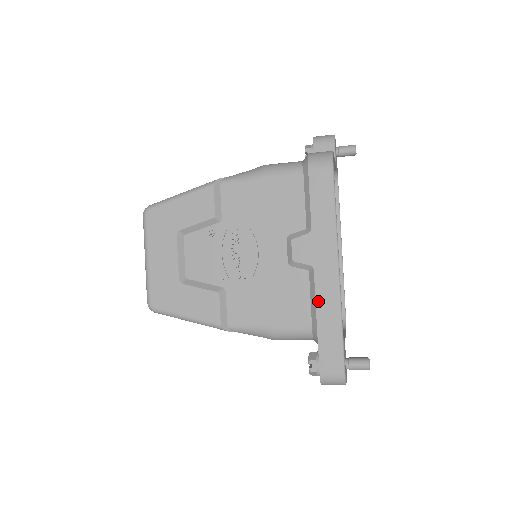
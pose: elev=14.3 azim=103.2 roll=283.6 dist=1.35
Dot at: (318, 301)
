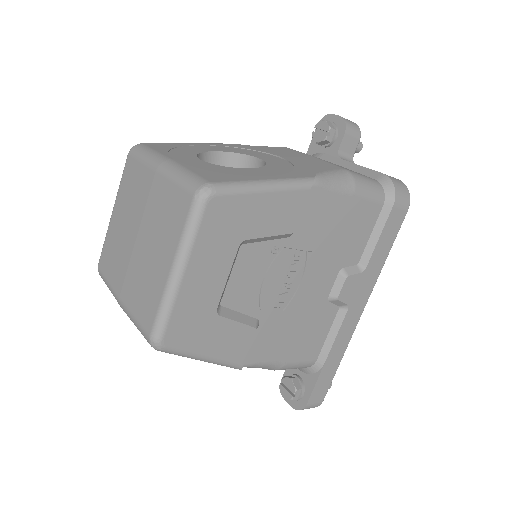
Dot at: (337, 340)
